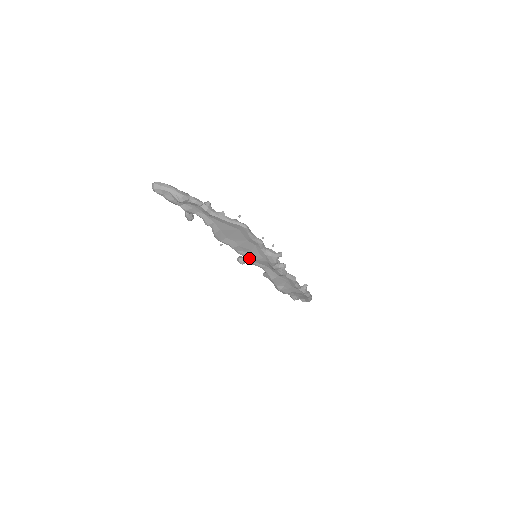
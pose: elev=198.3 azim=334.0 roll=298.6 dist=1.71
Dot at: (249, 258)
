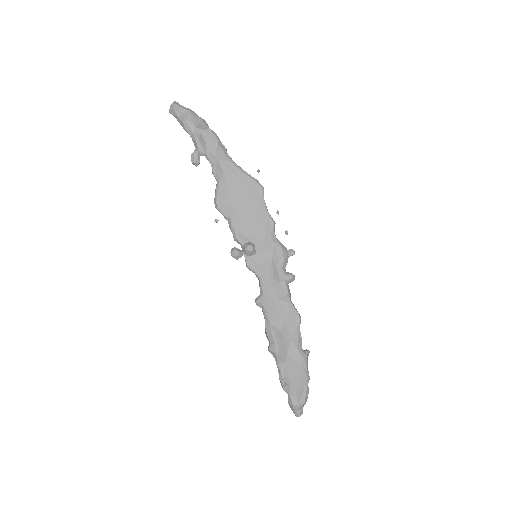
Dot at: (250, 244)
